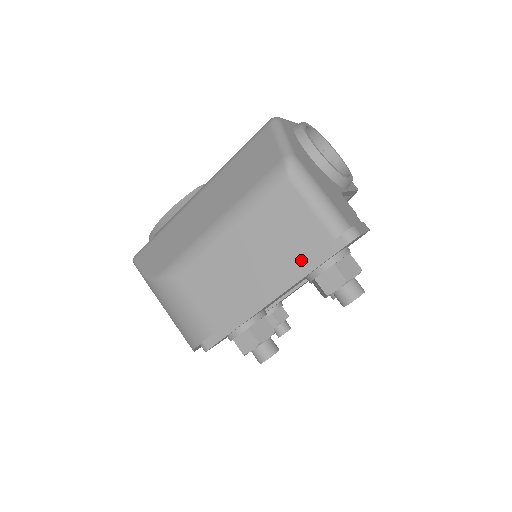
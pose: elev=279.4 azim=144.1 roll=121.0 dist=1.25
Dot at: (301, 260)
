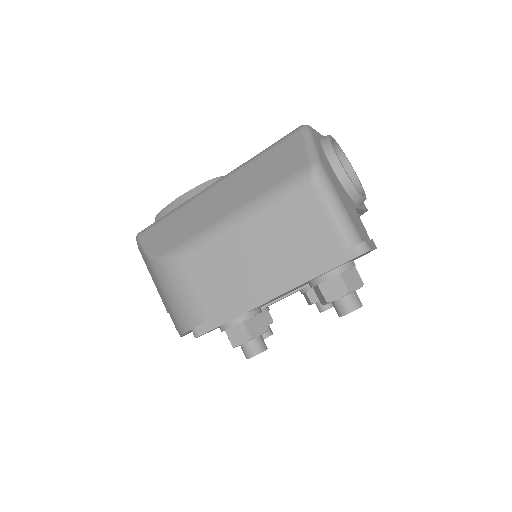
Dot at: (309, 264)
